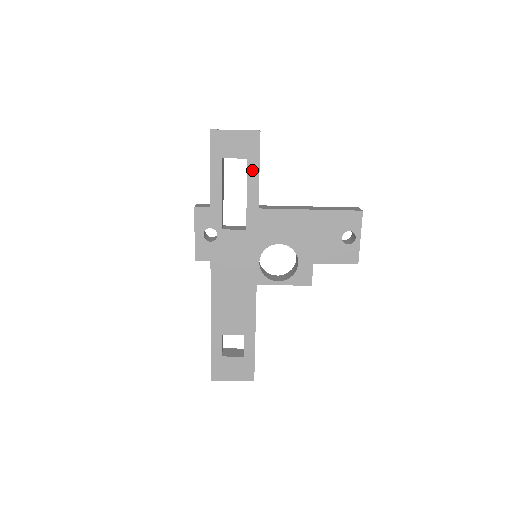
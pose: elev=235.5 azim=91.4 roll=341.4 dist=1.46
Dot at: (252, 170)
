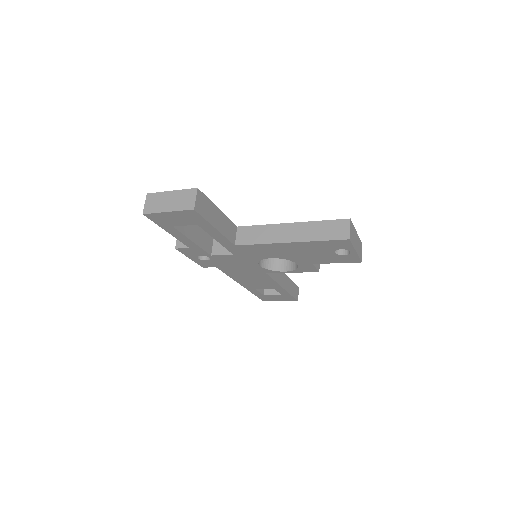
Dot at: (208, 229)
